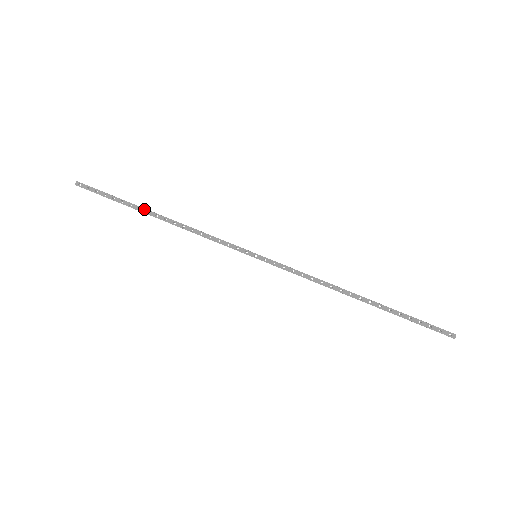
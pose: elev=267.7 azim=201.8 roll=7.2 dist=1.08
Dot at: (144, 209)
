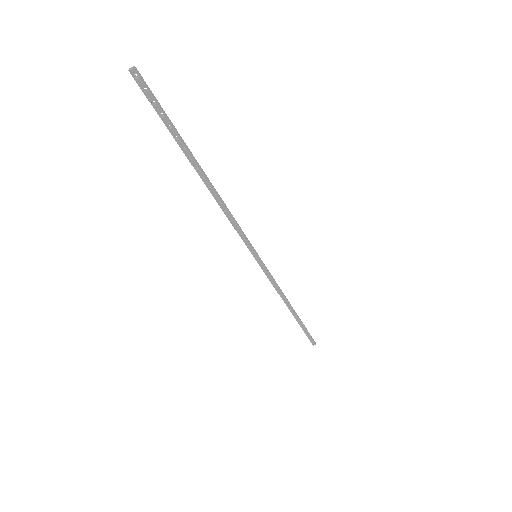
Dot at: (196, 162)
